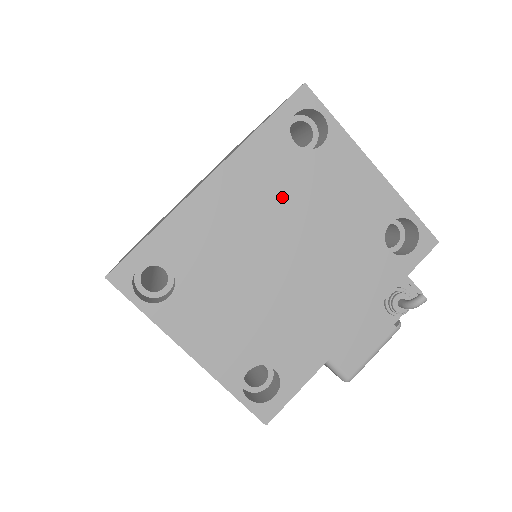
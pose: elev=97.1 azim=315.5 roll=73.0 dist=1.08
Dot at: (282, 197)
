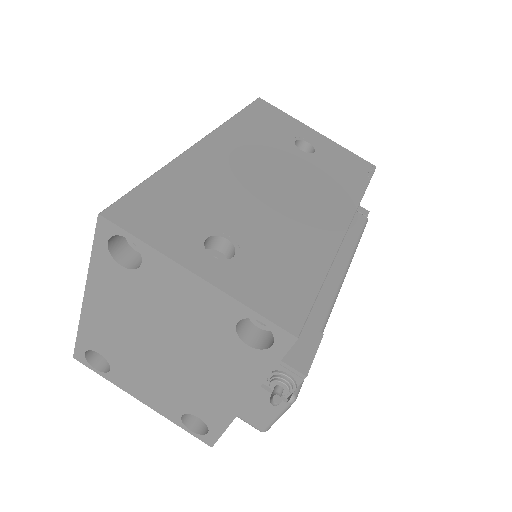
Dot at: (137, 308)
